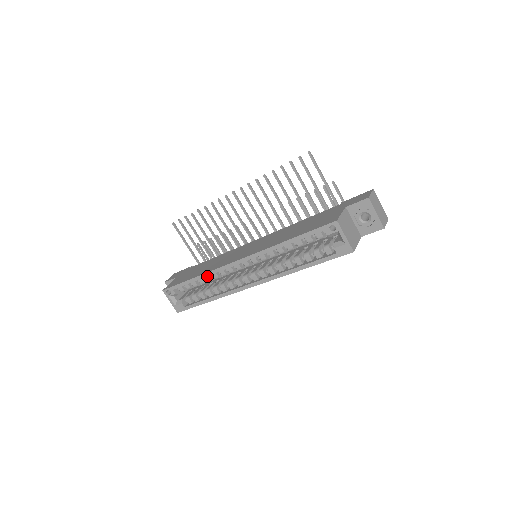
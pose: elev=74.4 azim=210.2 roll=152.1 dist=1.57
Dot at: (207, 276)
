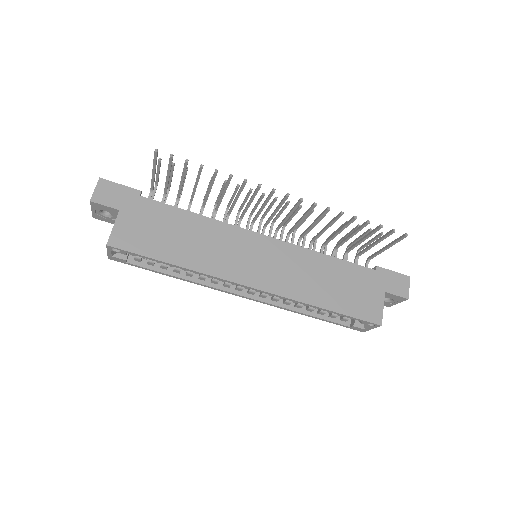
Dot at: (193, 268)
